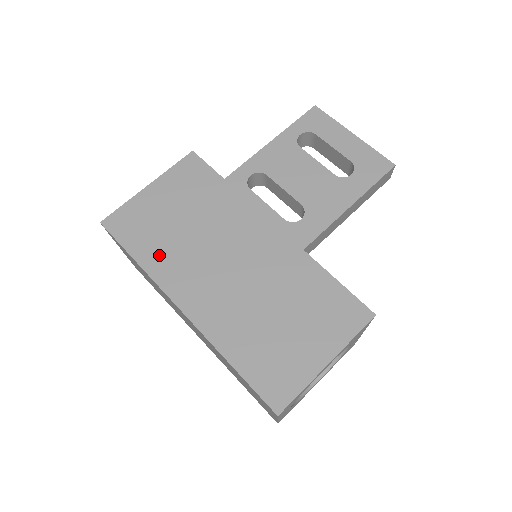
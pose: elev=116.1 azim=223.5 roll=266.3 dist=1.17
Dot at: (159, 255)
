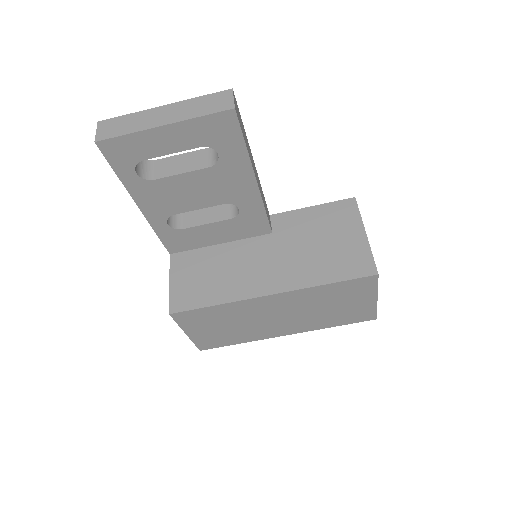
Dot at: (244, 337)
